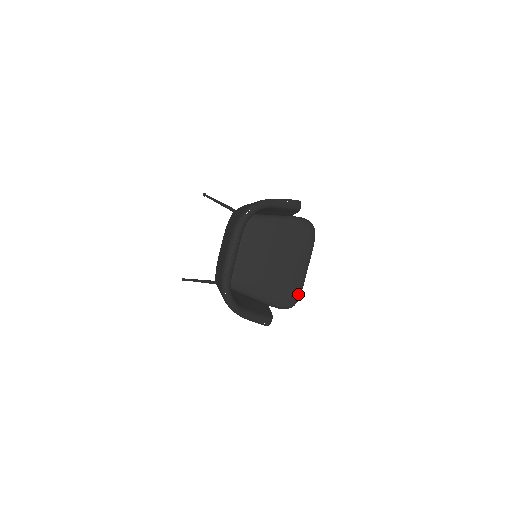
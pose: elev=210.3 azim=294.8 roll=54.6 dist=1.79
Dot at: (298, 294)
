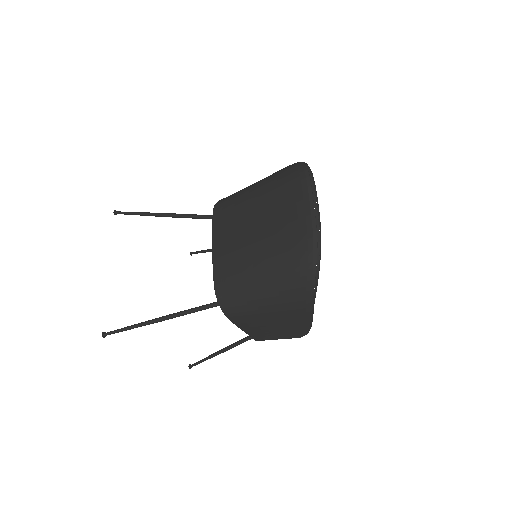
Dot at: occluded
